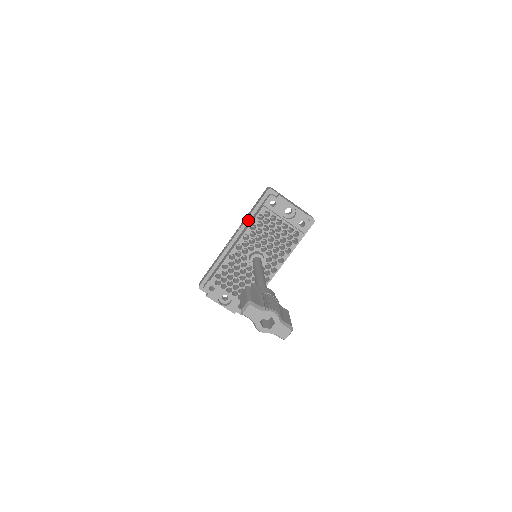
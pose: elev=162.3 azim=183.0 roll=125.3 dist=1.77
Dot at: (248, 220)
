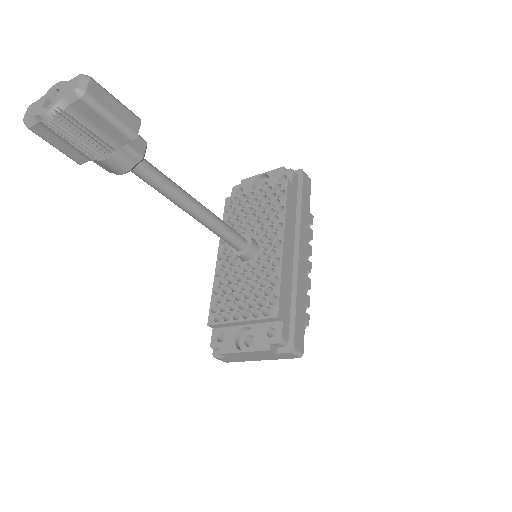
Dot at: occluded
